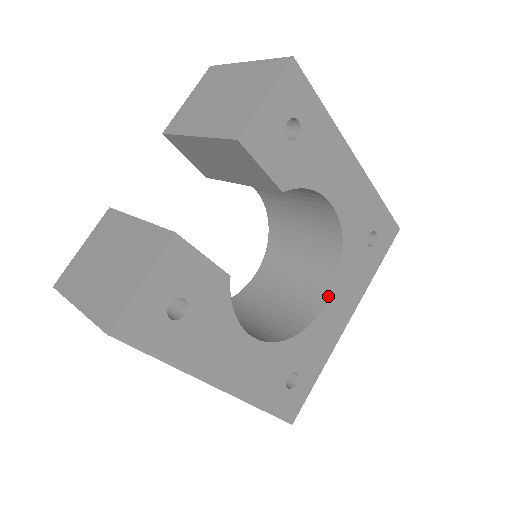
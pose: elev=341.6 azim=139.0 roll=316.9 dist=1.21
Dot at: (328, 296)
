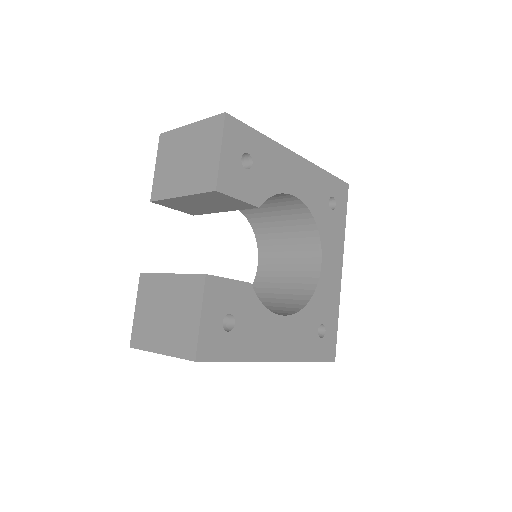
Dot at: (320, 260)
